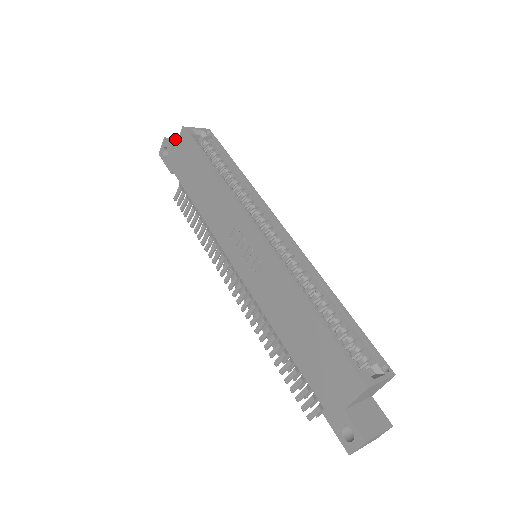
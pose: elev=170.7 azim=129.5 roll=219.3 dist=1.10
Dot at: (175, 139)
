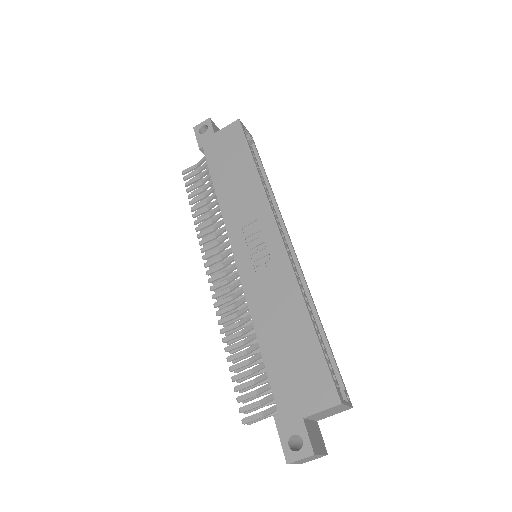
Dot at: occluded
